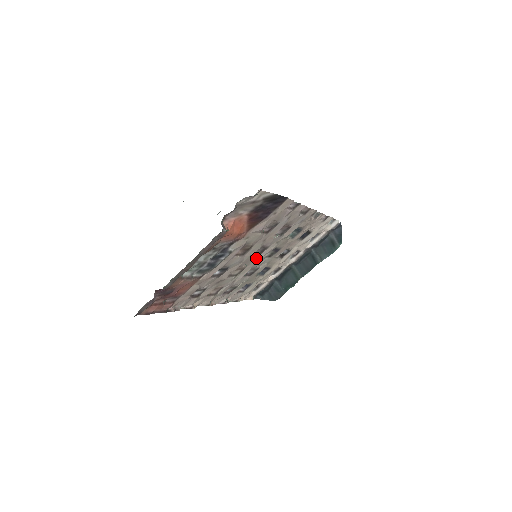
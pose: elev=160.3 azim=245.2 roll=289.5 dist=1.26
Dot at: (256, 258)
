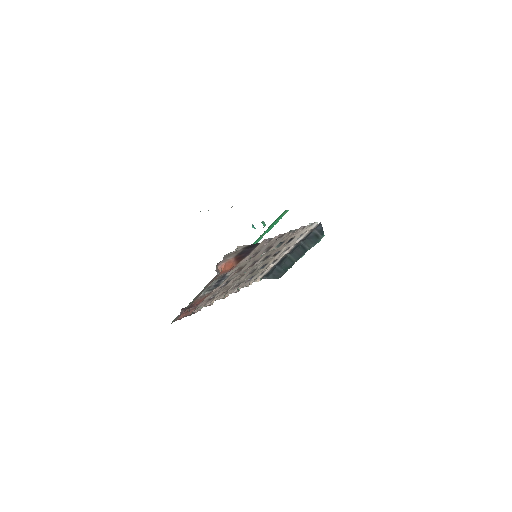
Dot at: (252, 267)
